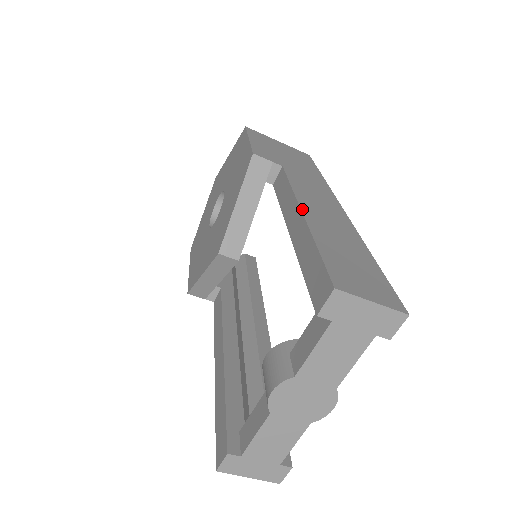
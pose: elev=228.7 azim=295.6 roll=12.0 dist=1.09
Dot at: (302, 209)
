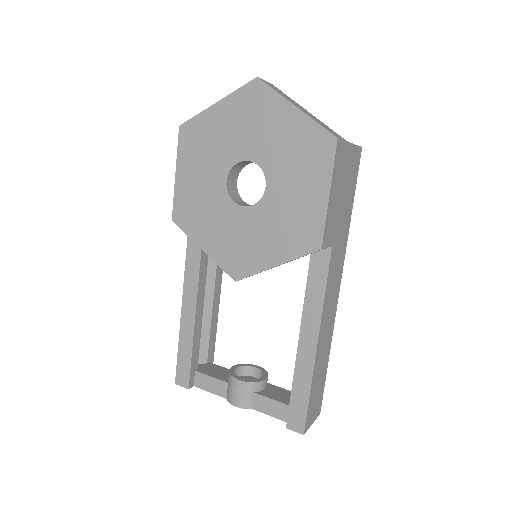
Dot at: (318, 341)
